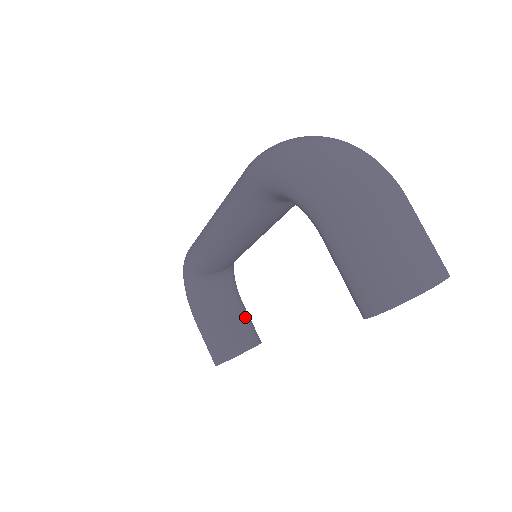
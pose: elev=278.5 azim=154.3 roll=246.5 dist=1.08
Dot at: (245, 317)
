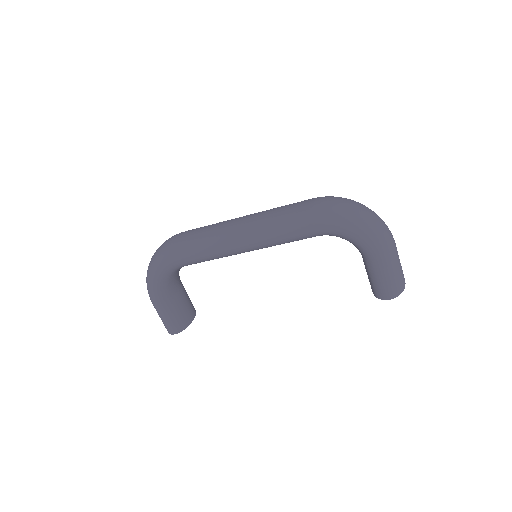
Dot at: (186, 292)
